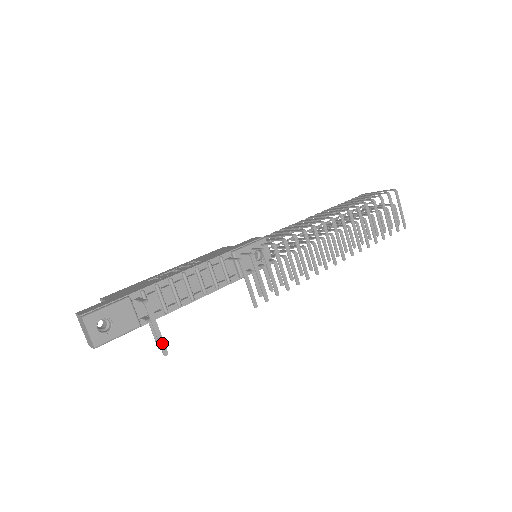
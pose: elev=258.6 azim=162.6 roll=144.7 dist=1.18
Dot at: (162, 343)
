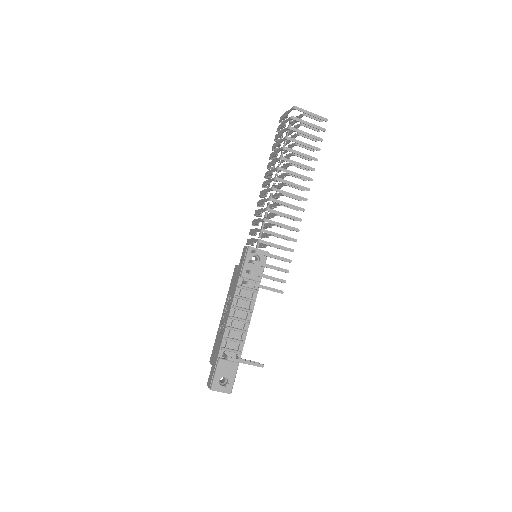
Dot at: (256, 364)
